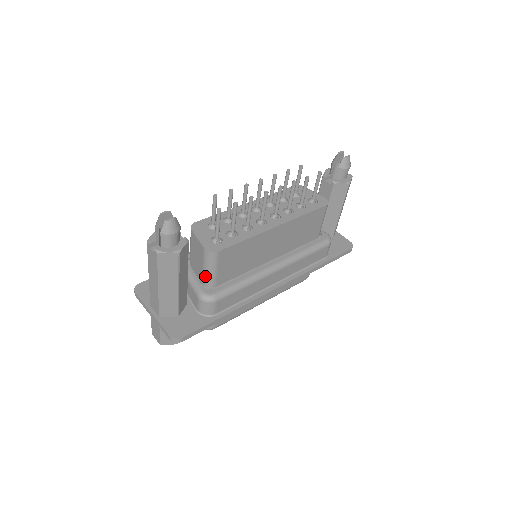
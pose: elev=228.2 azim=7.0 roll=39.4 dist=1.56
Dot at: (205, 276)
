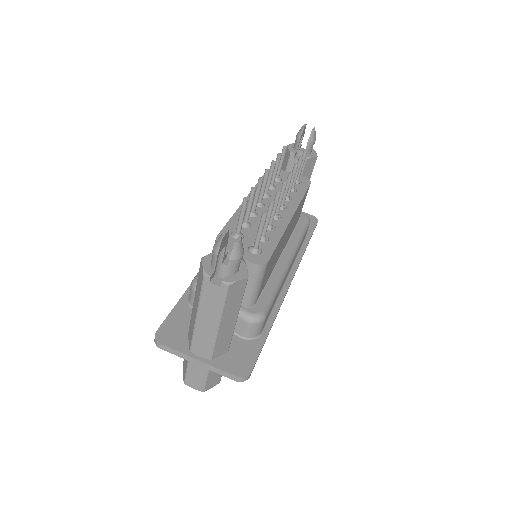
Dot at: (248, 295)
